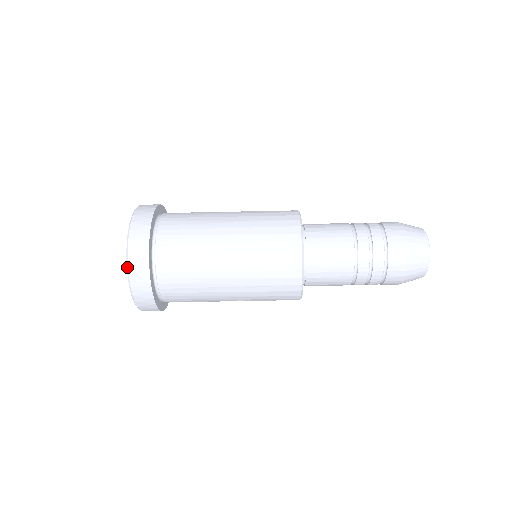
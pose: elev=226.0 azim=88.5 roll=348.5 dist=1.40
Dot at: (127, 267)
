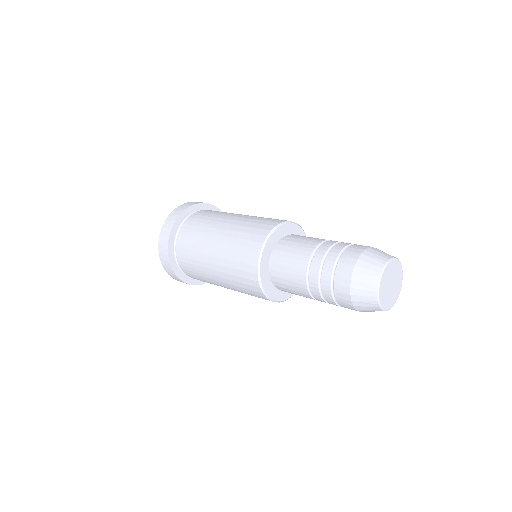
Dot at: (164, 268)
